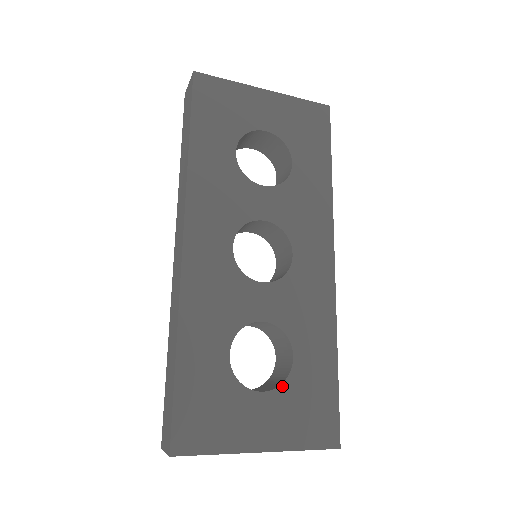
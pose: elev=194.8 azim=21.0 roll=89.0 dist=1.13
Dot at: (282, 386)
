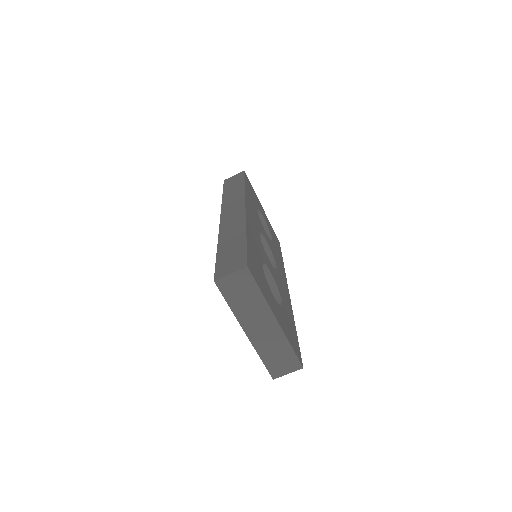
Dot at: (280, 307)
